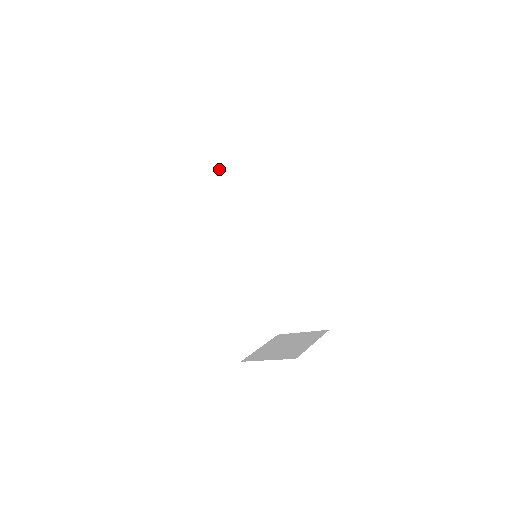
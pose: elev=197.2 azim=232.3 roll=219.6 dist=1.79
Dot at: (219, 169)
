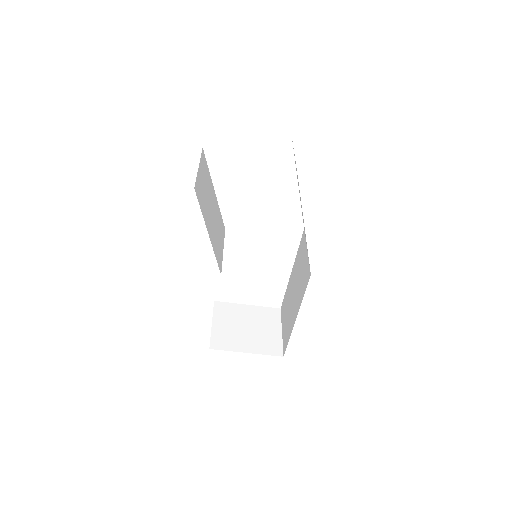
Dot at: occluded
